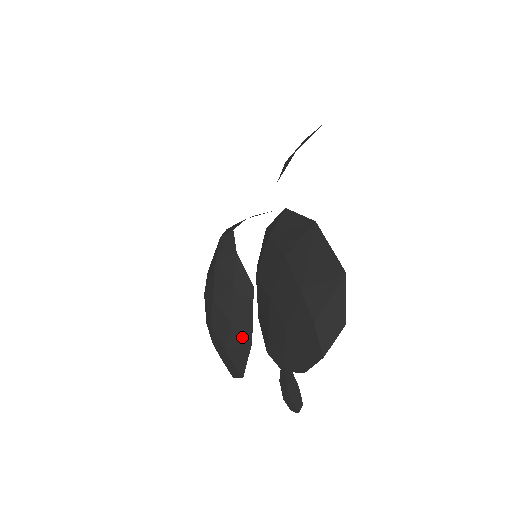
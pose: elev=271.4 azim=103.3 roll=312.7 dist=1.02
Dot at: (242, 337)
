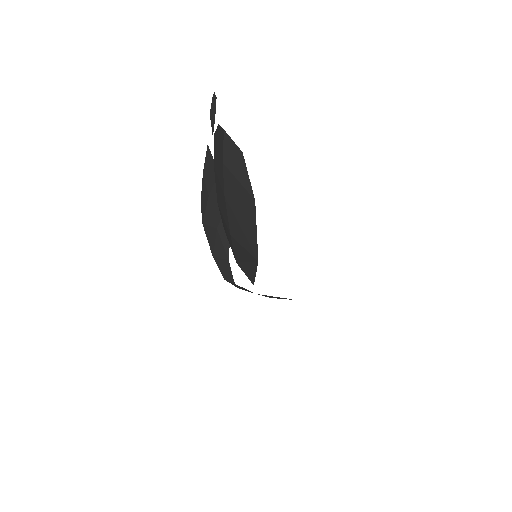
Dot at: occluded
